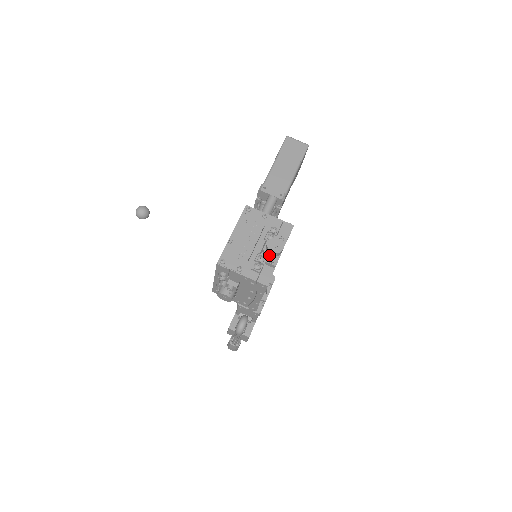
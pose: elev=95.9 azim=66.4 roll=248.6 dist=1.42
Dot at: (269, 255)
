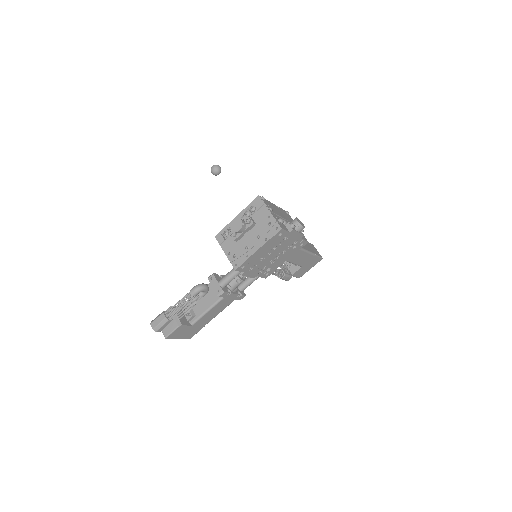
Dot at: occluded
